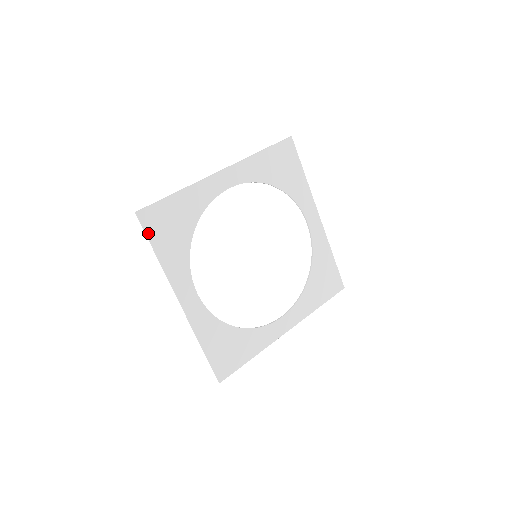
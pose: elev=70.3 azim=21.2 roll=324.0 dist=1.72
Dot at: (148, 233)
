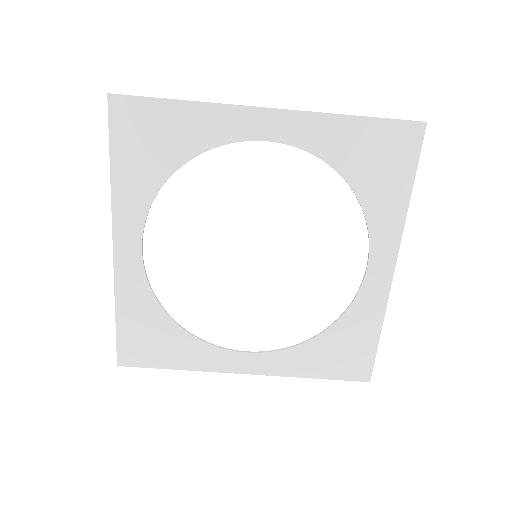
Dot at: (112, 131)
